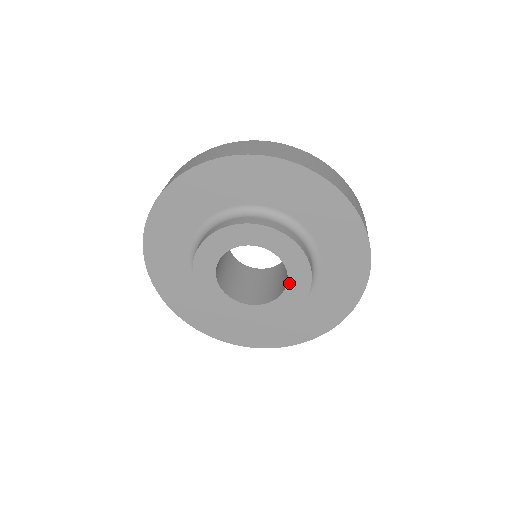
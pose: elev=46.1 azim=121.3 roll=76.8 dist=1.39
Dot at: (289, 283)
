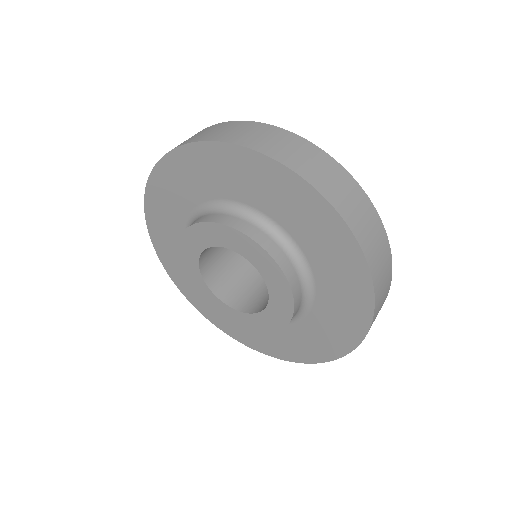
Dot at: (256, 266)
